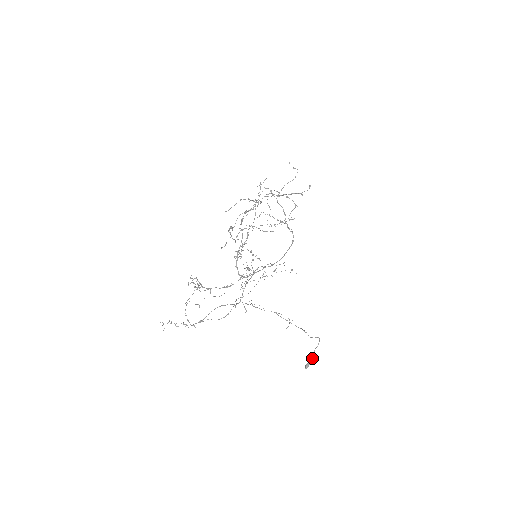
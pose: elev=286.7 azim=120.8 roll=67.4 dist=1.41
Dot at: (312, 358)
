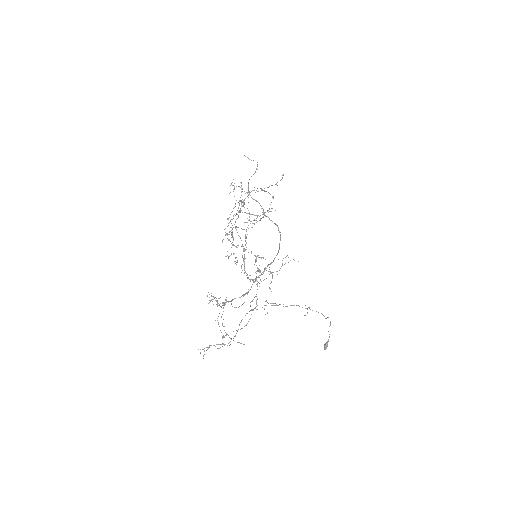
Dot at: (329, 337)
